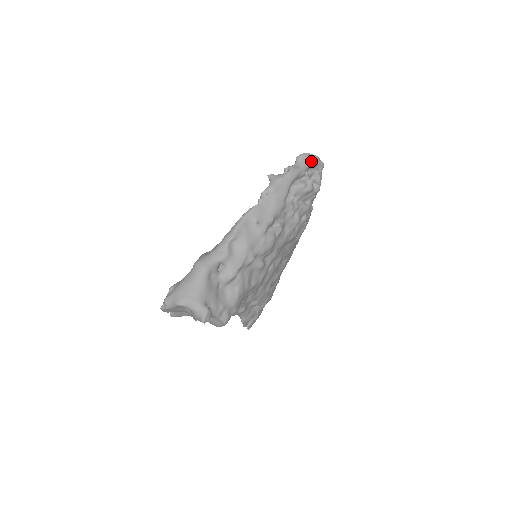
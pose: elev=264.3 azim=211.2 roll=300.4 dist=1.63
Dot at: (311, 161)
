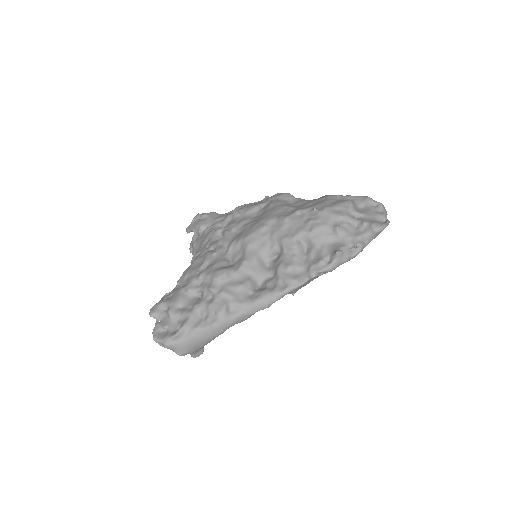
Dot at: occluded
